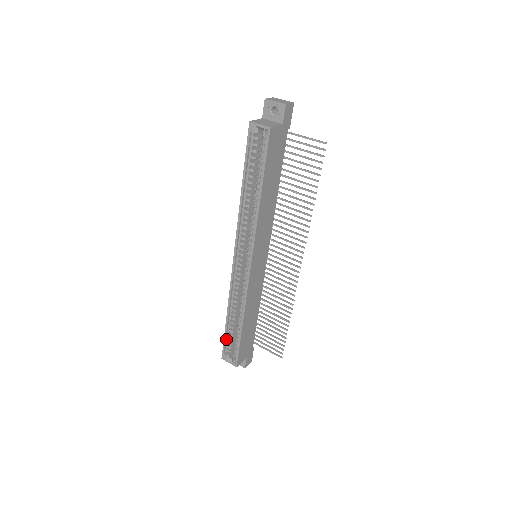
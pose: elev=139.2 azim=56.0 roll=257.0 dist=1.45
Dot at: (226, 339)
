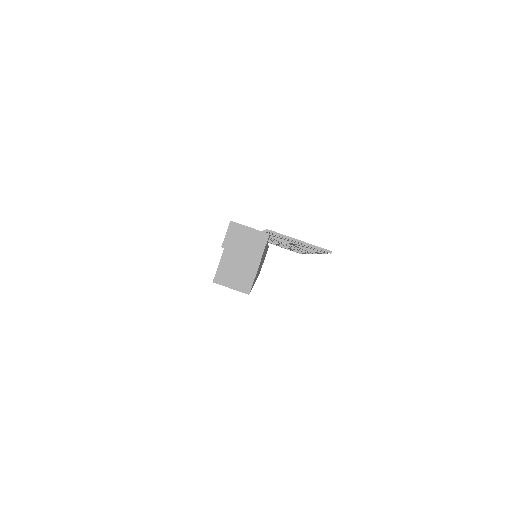
Dot at: occluded
